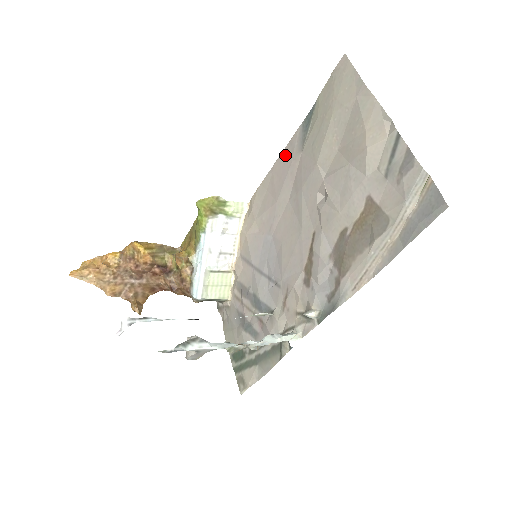
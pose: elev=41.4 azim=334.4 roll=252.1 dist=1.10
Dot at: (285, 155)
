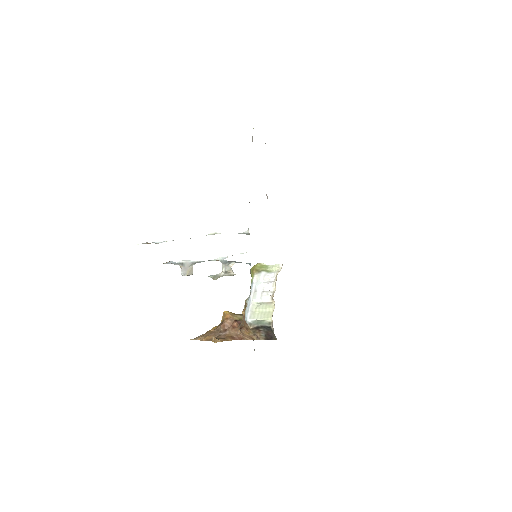
Dot at: occluded
